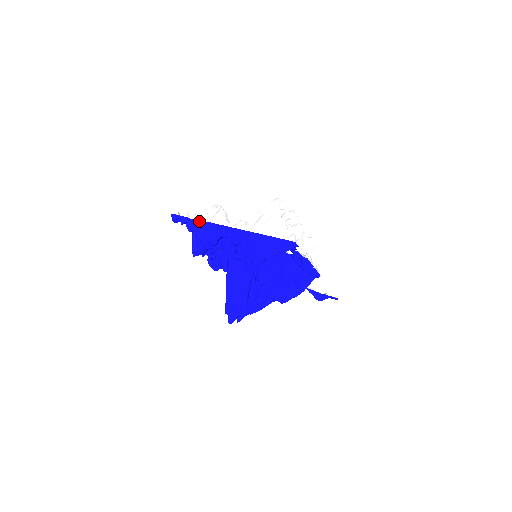
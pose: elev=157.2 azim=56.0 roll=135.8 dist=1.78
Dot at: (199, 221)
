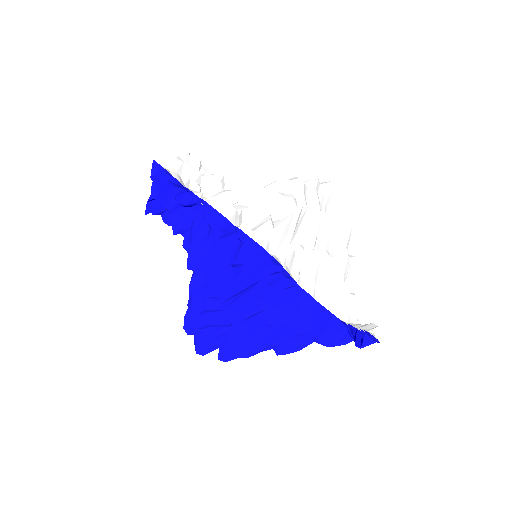
Dot at: occluded
